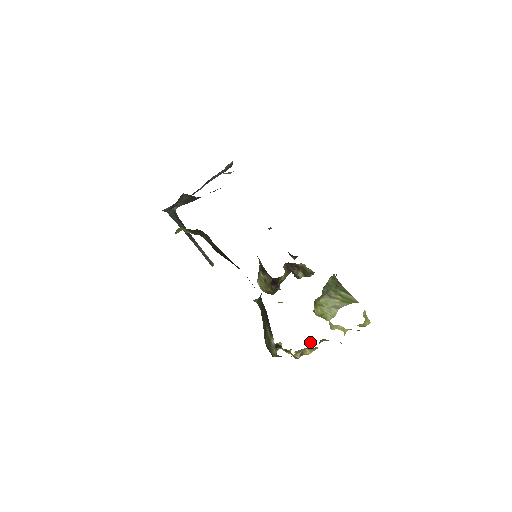
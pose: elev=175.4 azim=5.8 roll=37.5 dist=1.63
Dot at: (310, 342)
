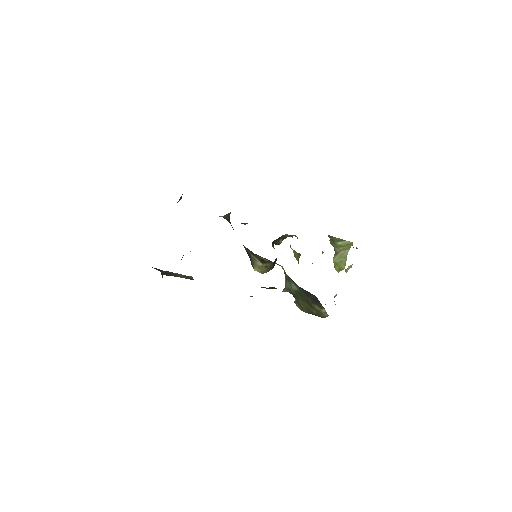
Dot at: occluded
